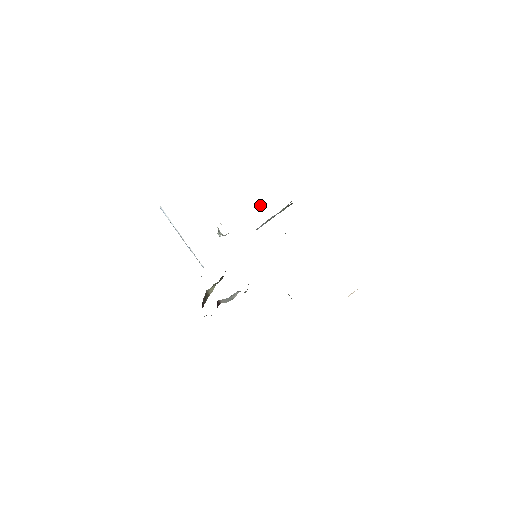
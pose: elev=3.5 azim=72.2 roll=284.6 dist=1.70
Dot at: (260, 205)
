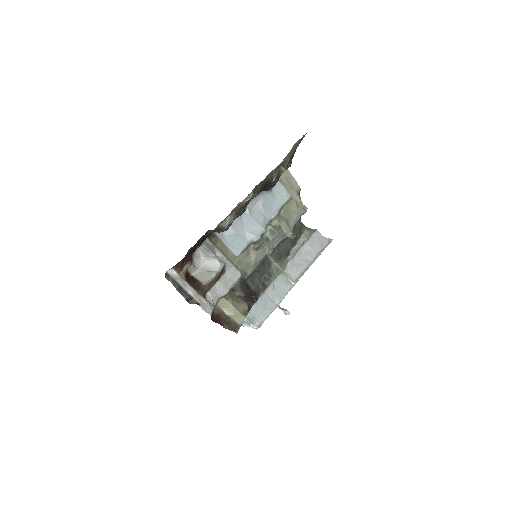
Dot at: occluded
